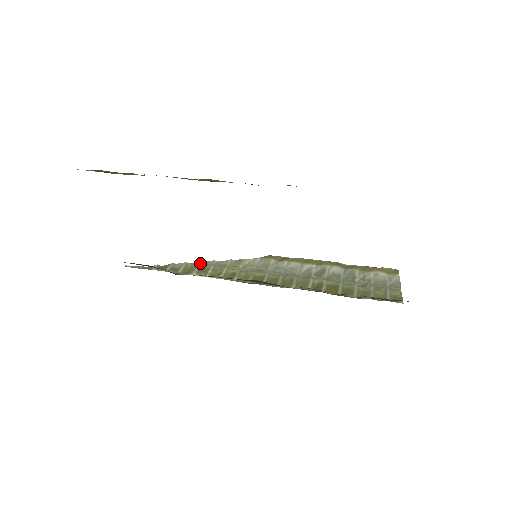
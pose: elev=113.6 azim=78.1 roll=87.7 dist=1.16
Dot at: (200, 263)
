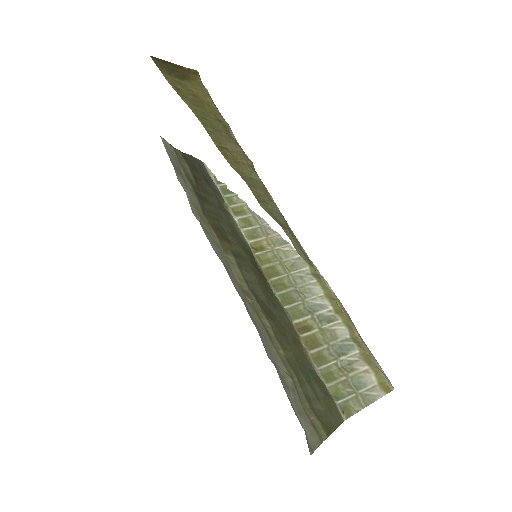
Dot at: (254, 214)
